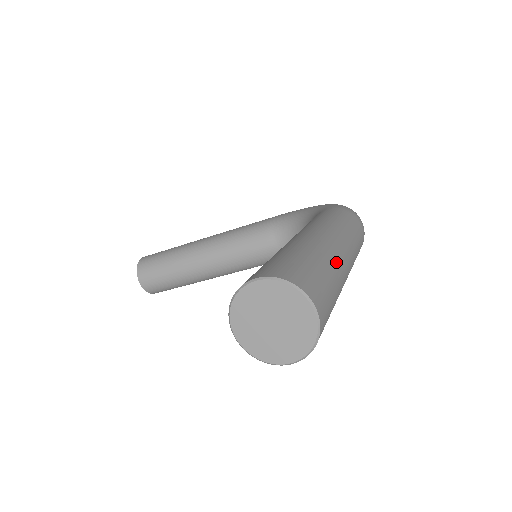
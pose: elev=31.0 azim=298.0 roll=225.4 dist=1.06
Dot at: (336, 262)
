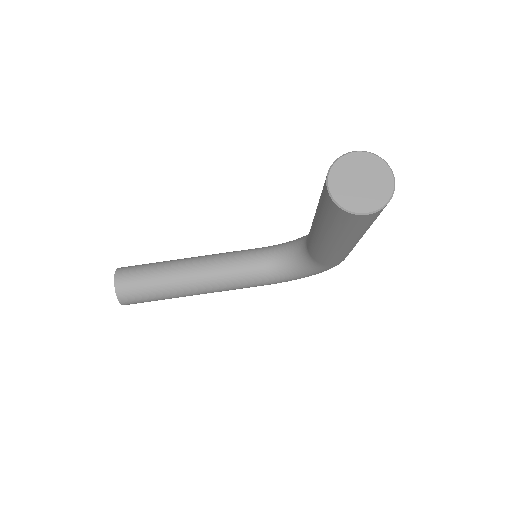
Dot at: occluded
